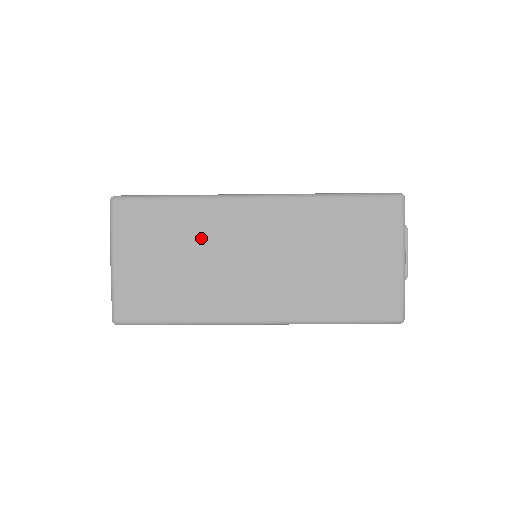
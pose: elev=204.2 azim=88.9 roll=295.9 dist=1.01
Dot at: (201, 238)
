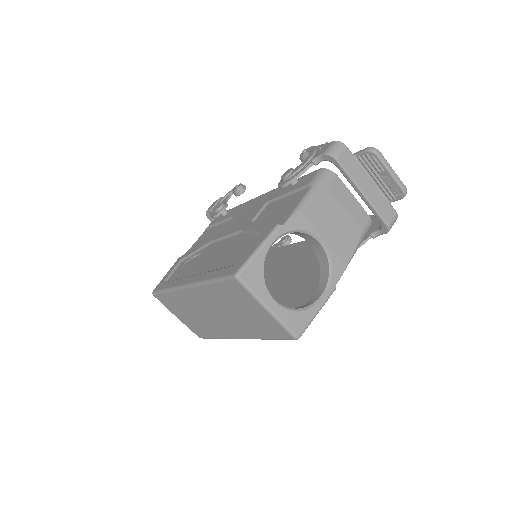
Dot at: (189, 307)
